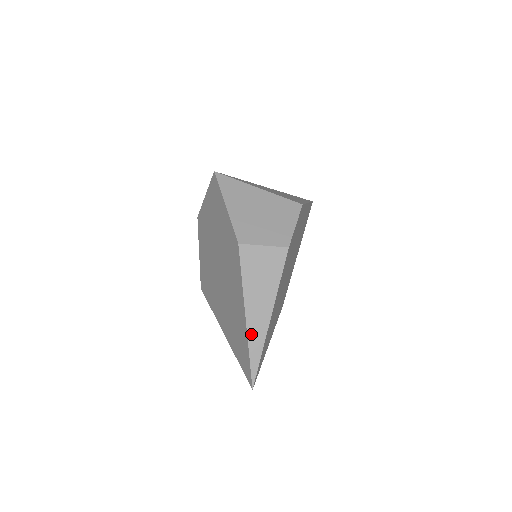
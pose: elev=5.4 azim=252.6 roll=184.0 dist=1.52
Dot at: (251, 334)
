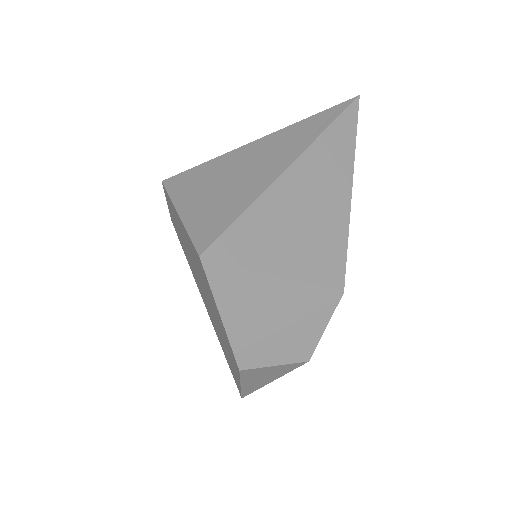
Dot at: (245, 389)
